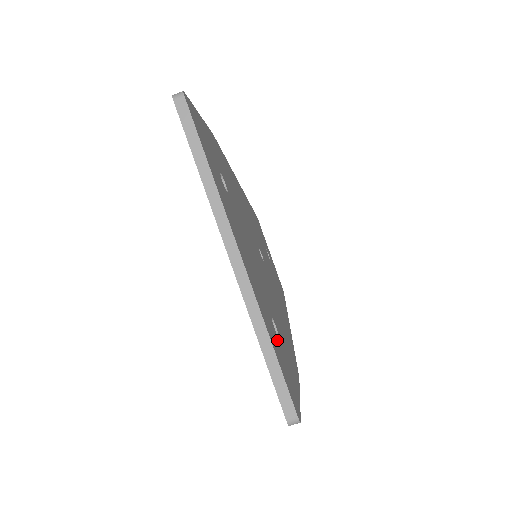
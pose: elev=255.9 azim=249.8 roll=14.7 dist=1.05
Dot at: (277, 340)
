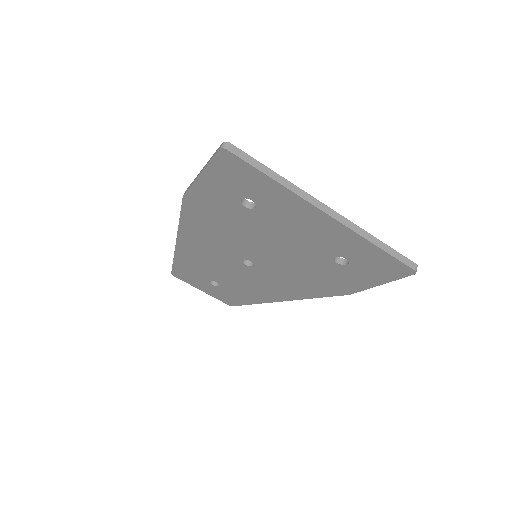
Dot at: occluded
